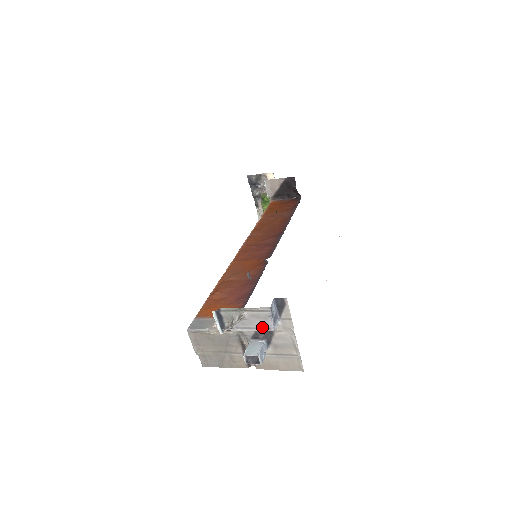
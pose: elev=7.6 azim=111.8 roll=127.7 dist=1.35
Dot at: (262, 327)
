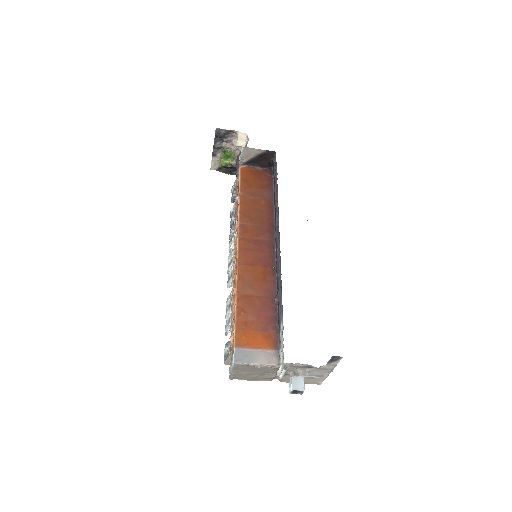
Dot at: (317, 375)
